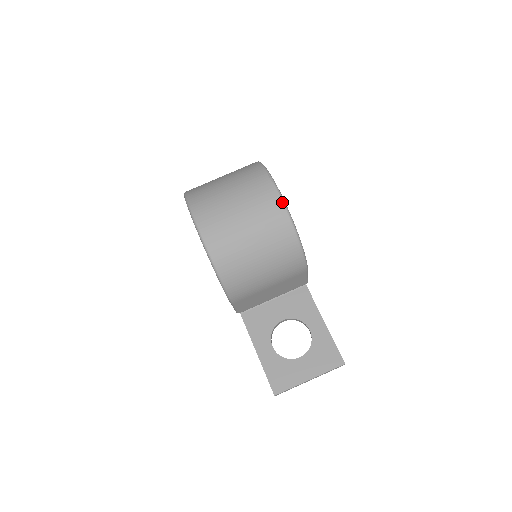
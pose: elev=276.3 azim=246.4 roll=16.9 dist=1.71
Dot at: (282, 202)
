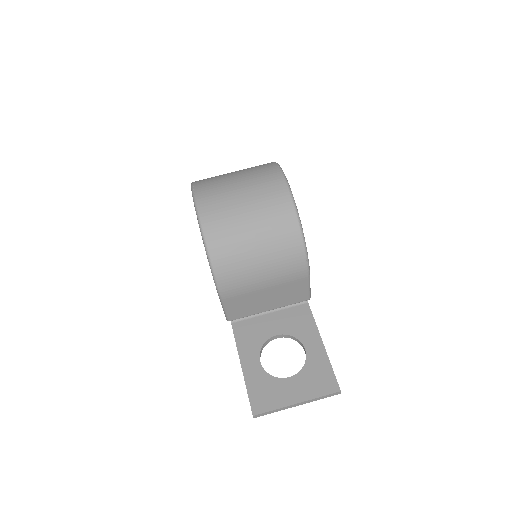
Dot at: (289, 192)
